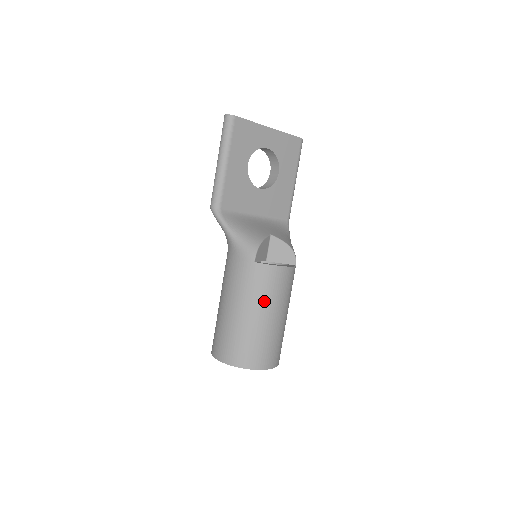
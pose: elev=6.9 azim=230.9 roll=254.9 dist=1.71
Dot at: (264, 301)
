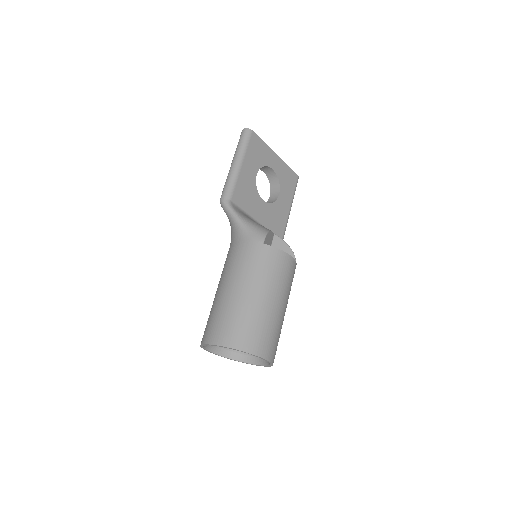
Dot at: (270, 283)
